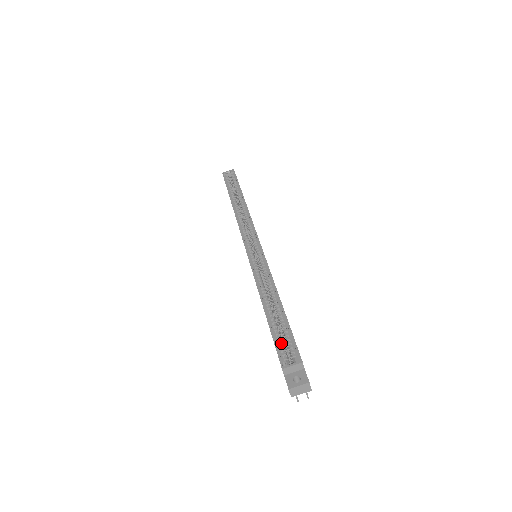
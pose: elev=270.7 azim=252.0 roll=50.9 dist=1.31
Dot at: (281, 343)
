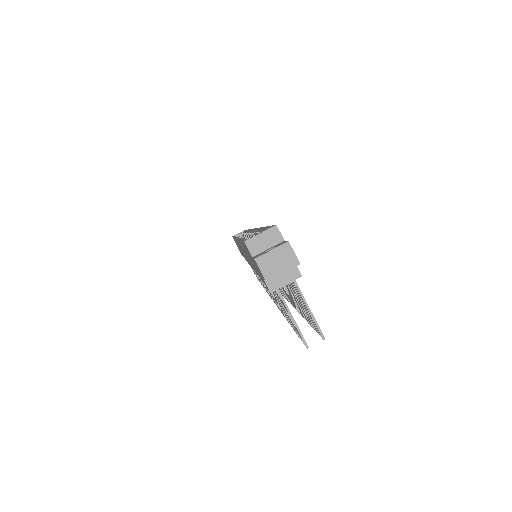
Dot at: occluded
